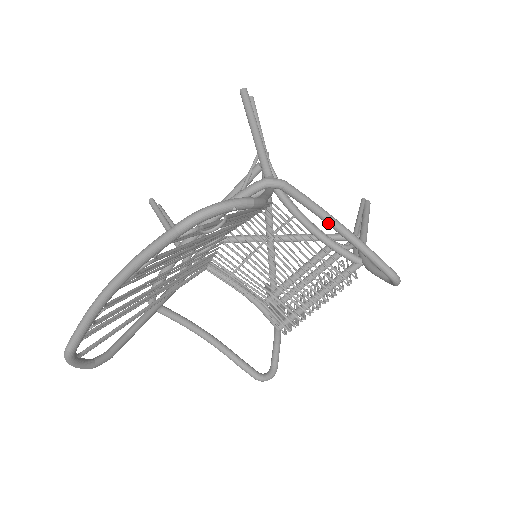
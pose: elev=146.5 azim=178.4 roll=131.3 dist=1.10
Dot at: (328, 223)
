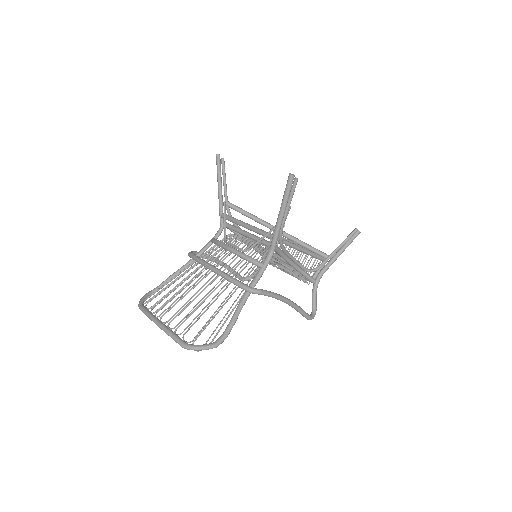
Dot at: (282, 301)
